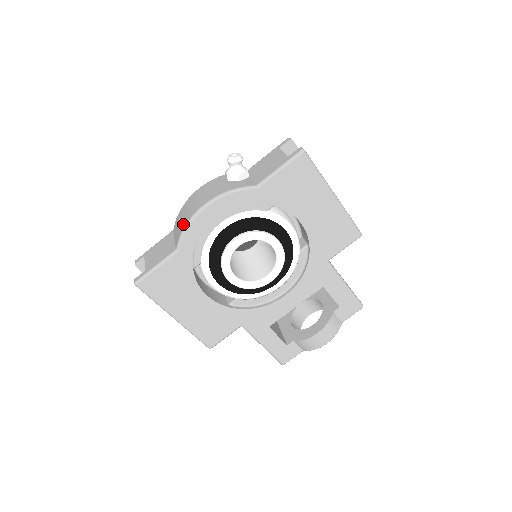
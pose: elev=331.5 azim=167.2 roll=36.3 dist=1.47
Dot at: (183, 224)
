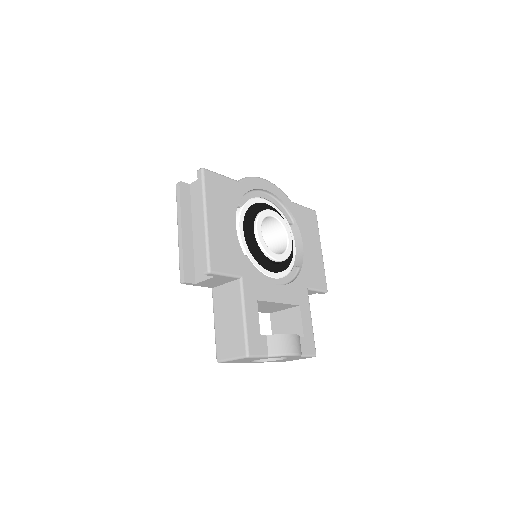
Dot at: occluded
